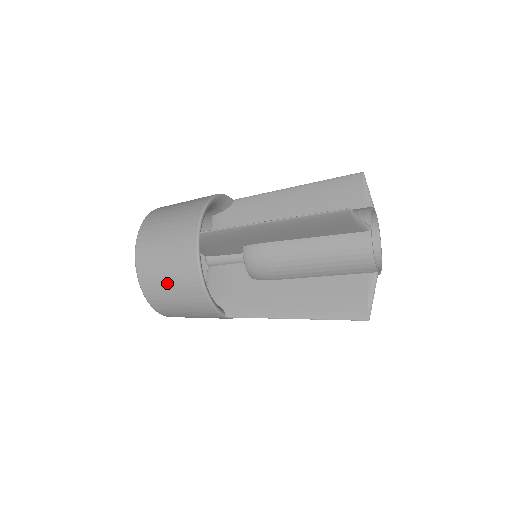
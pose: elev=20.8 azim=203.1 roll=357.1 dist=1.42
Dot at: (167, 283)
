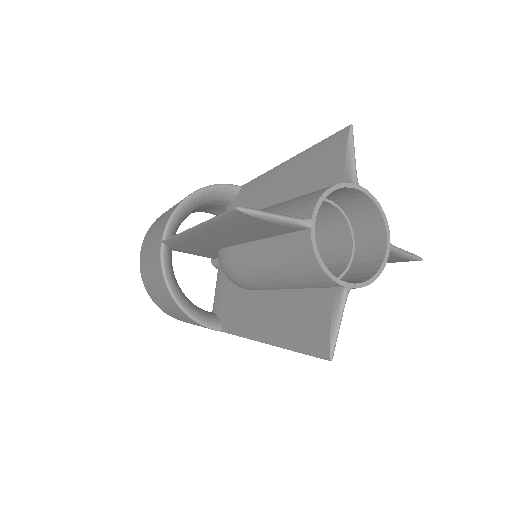
Dot at: (158, 295)
